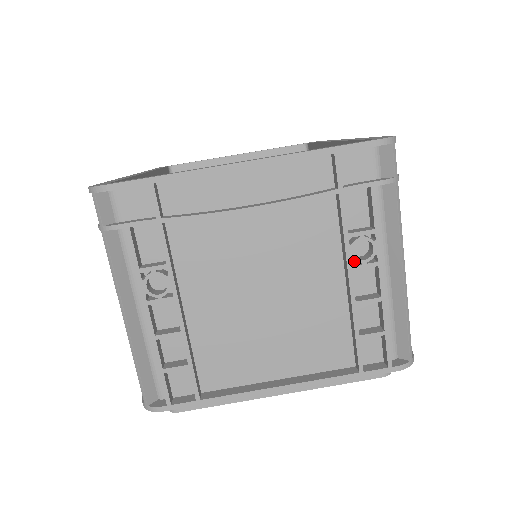
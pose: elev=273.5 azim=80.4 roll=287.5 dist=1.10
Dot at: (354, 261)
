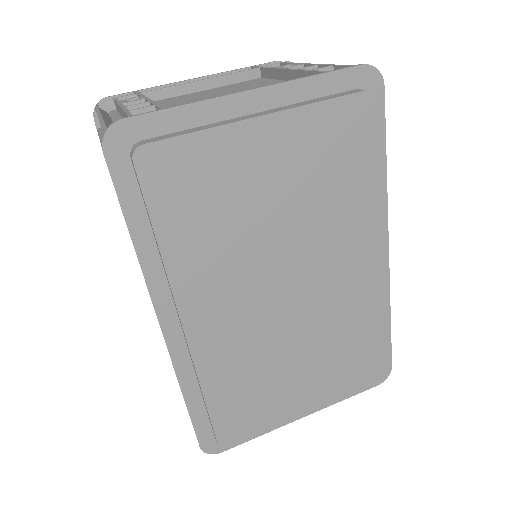
Dot at: occluded
